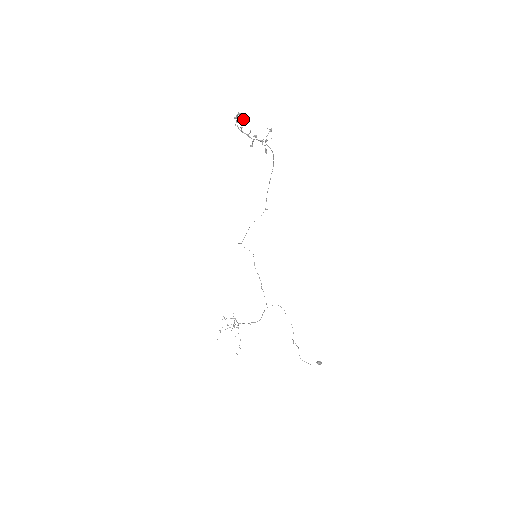
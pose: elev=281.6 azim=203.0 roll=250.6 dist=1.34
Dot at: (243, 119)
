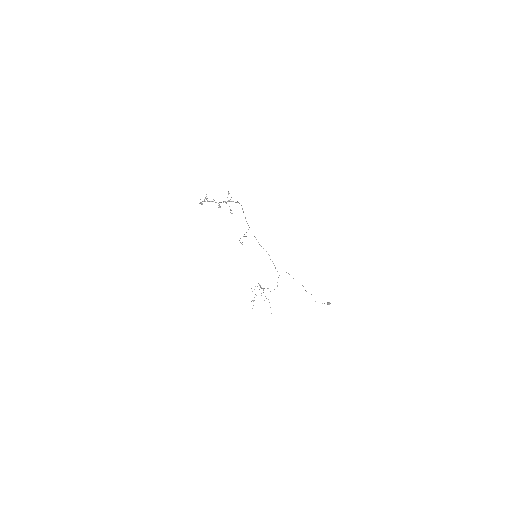
Dot at: occluded
